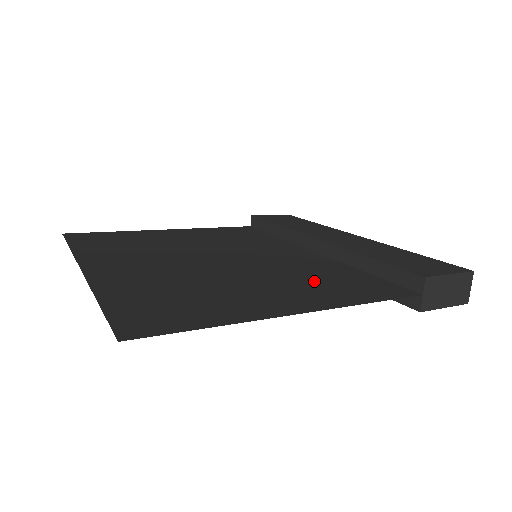
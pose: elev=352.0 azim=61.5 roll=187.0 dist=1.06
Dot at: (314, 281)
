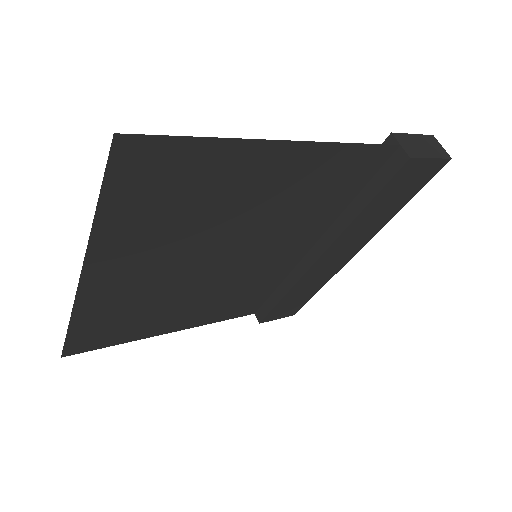
Dot at: (306, 194)
